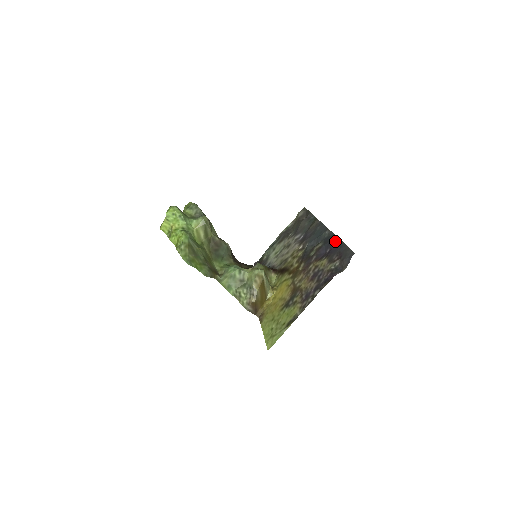
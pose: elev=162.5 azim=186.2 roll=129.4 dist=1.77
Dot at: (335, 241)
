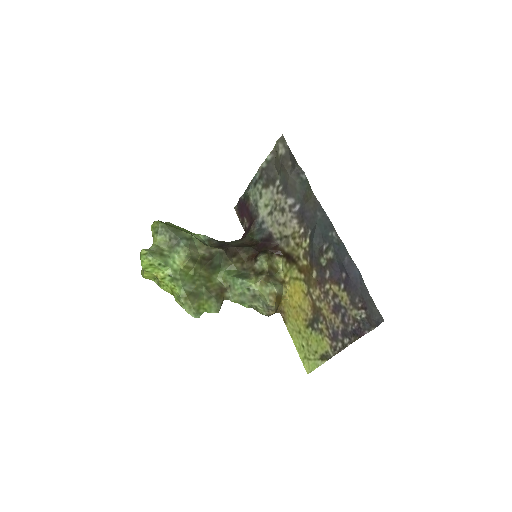
Dot at: (351, 267)
